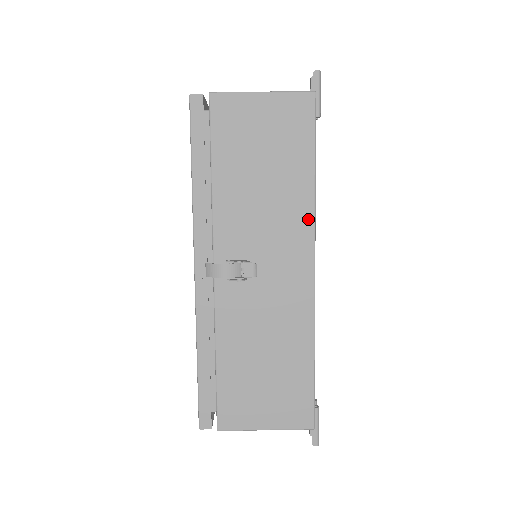
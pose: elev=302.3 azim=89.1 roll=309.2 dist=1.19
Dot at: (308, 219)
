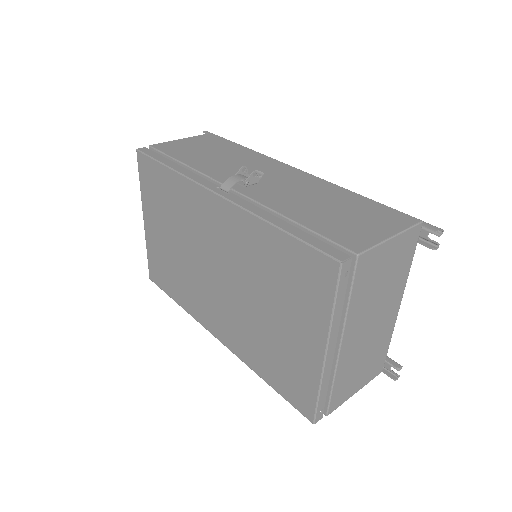
Dot at: (264, 157)
